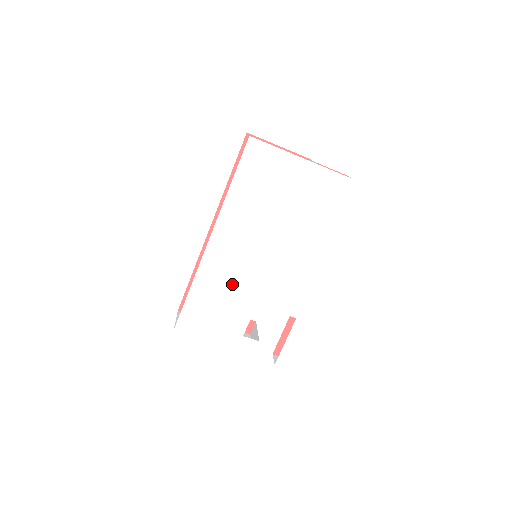
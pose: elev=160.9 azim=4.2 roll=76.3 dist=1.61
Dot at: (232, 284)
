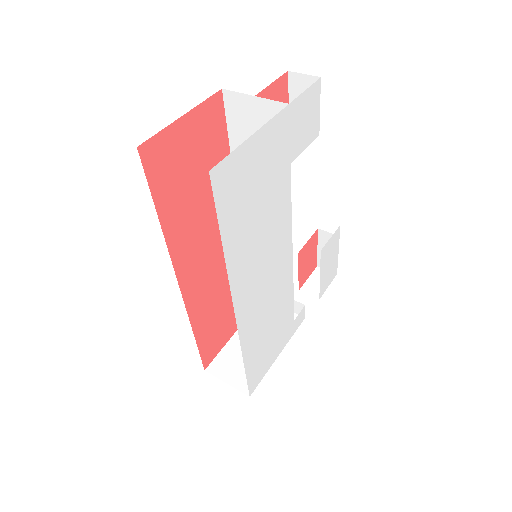
Dot at: (270, 309)
